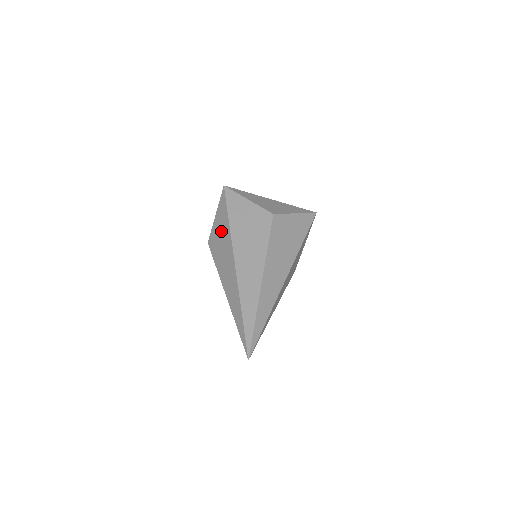
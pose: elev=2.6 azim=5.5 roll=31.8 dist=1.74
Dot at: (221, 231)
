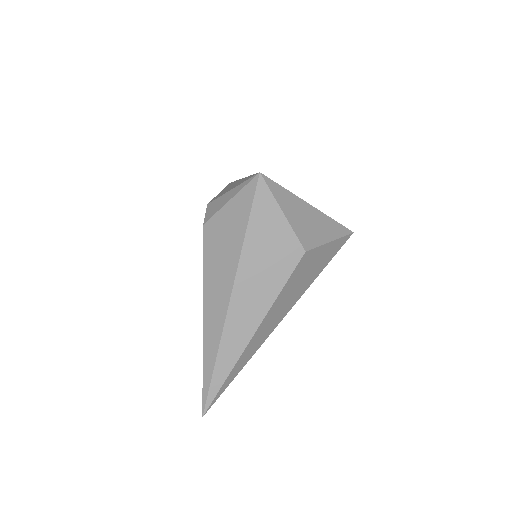
Dot at: (228, 235)
